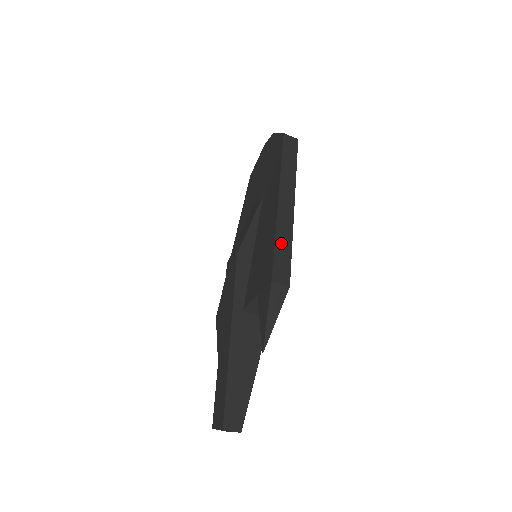
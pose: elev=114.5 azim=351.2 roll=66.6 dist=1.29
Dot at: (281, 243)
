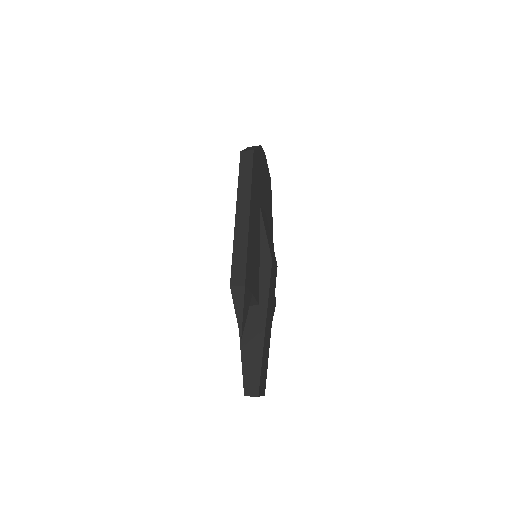
Dot at: (238, 252)
